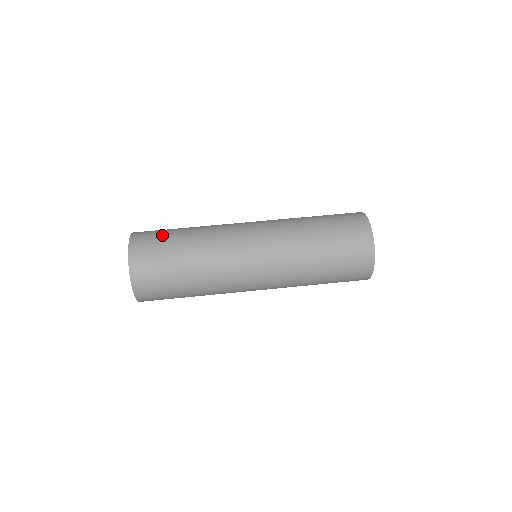
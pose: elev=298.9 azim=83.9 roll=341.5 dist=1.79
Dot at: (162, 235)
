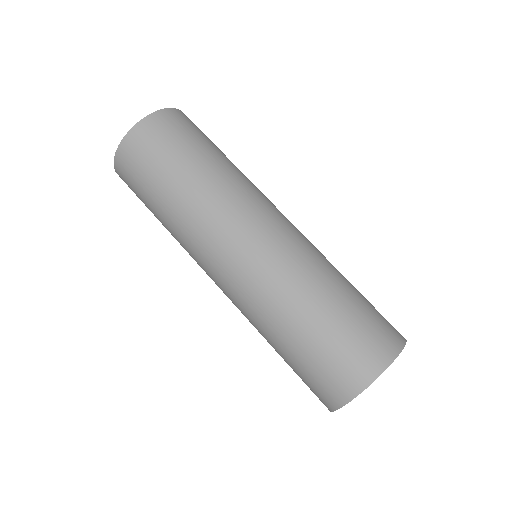
Dot at: (170, 148)
